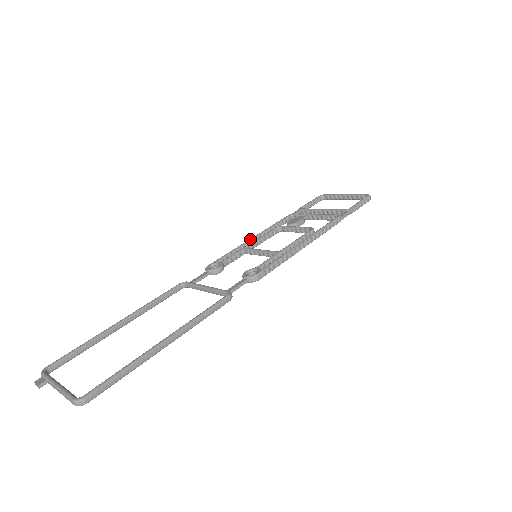
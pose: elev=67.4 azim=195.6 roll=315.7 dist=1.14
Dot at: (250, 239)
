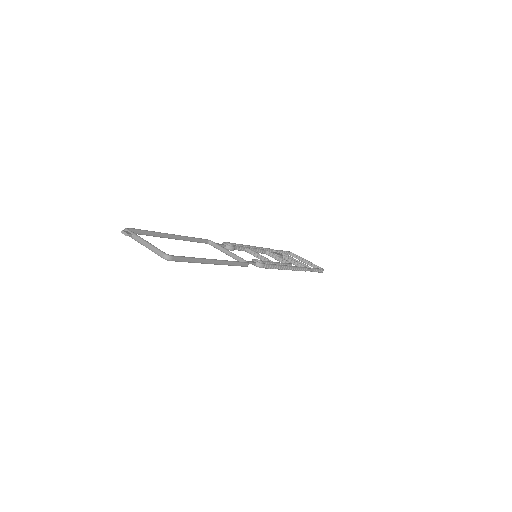
Dot at: occluded
